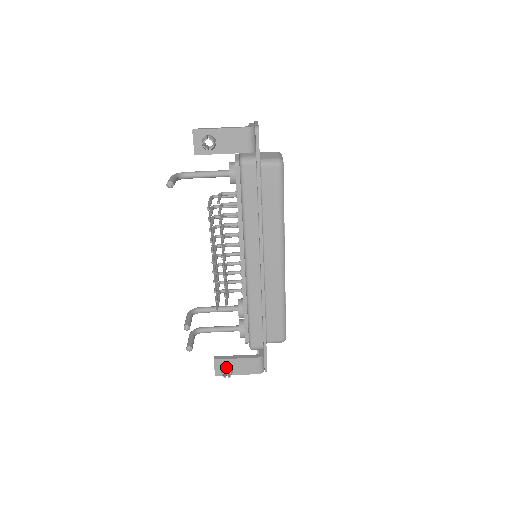
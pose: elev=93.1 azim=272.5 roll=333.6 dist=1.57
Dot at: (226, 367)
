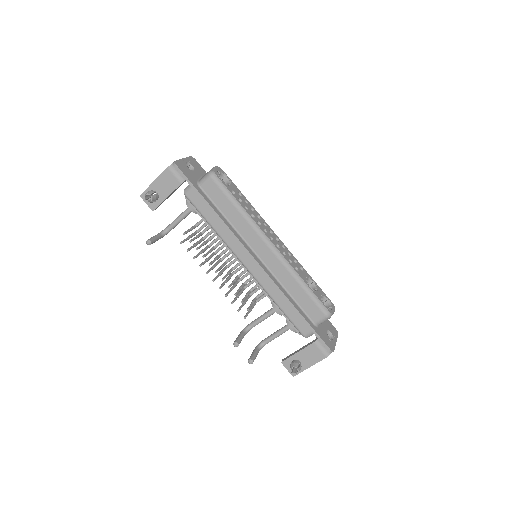
Dot at: occluded
